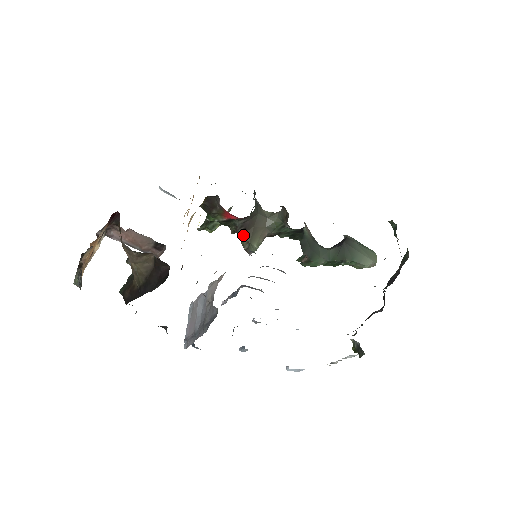
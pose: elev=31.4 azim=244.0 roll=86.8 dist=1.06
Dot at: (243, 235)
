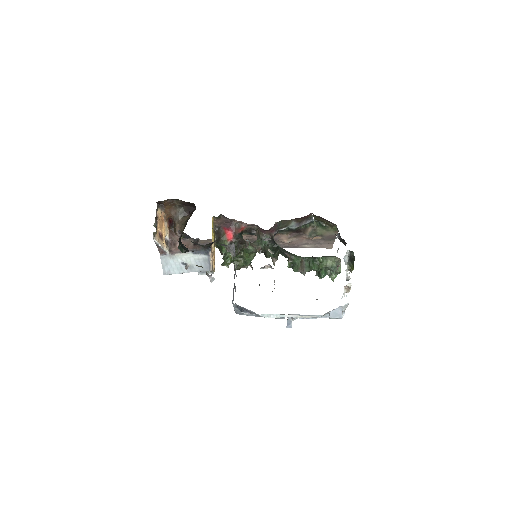
Dot at: (241, 244)
